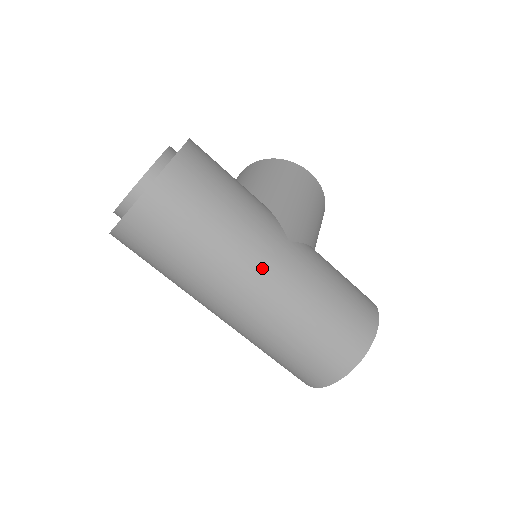
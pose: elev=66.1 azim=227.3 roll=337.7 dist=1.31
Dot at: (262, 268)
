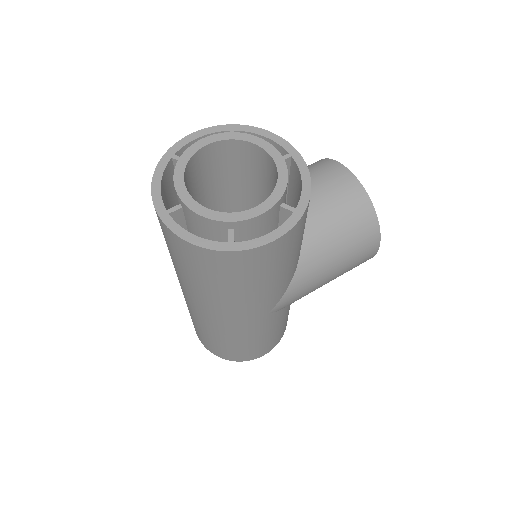
Dot at: (225, 317)
